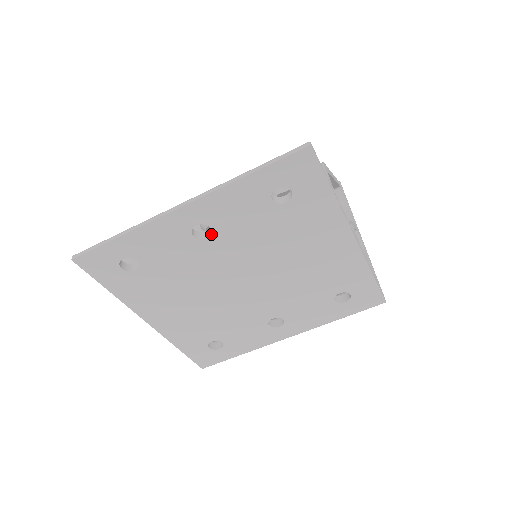
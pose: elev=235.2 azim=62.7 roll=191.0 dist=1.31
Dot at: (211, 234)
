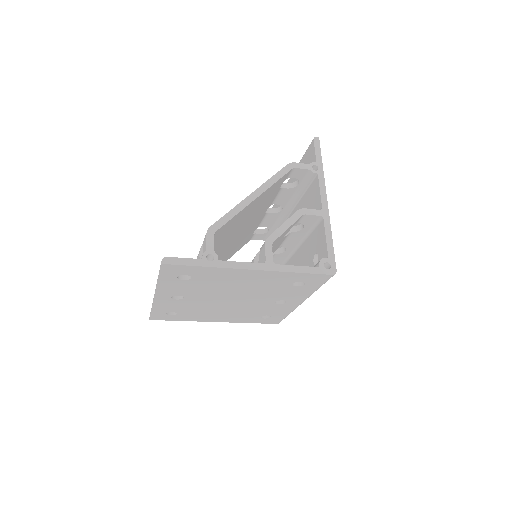
Dot at: occluded
